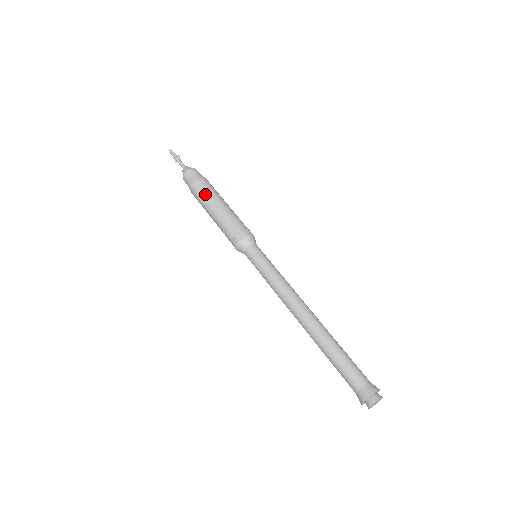
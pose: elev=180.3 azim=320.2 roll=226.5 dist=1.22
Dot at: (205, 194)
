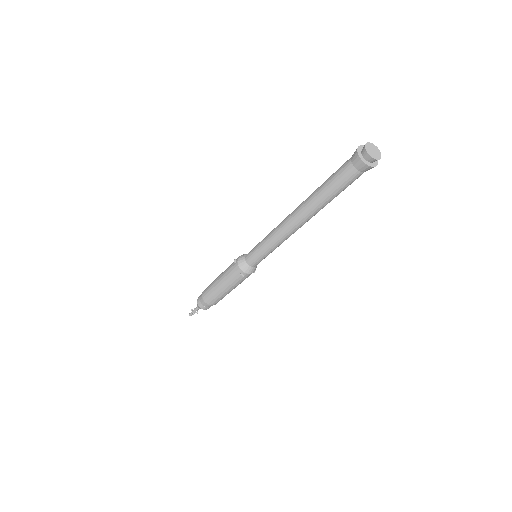
Dot at: (212, 282)
